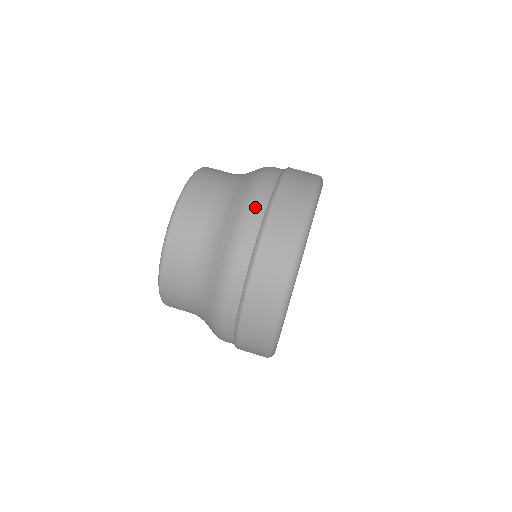
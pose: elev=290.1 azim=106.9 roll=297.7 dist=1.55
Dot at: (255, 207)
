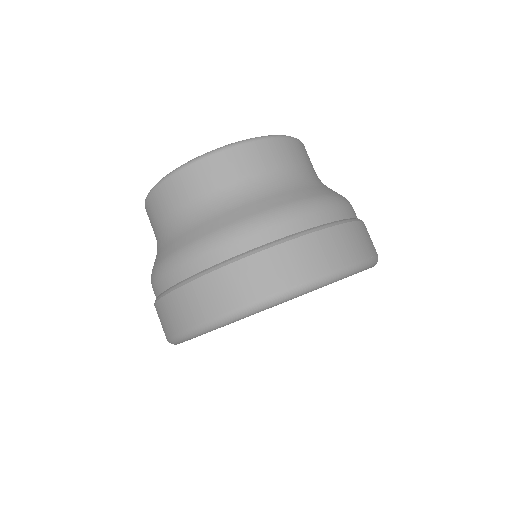
Dot at: (322, 211)
